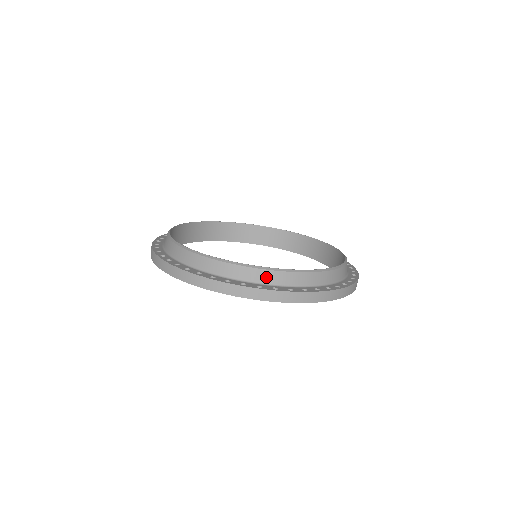
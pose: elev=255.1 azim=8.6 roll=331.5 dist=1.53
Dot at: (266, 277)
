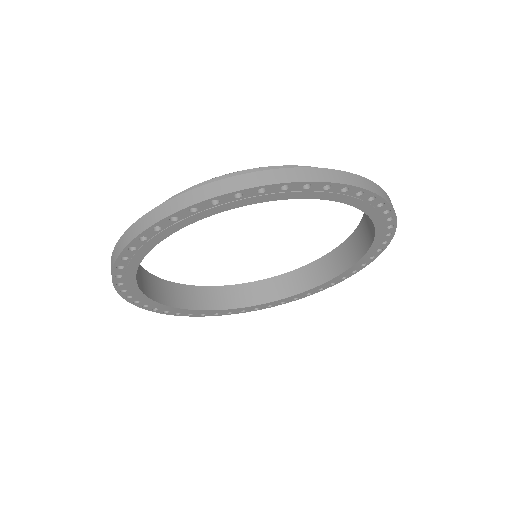
Dot at: occluded
